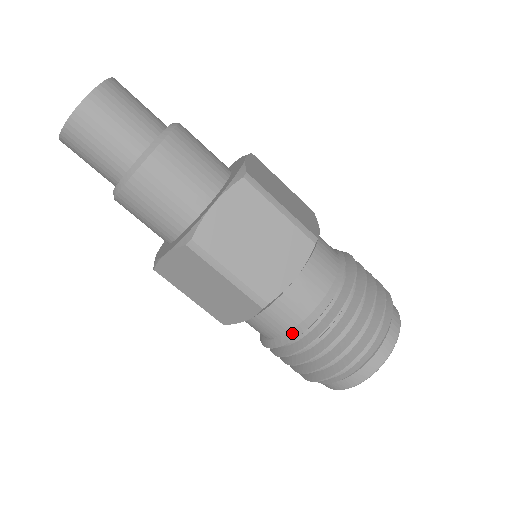
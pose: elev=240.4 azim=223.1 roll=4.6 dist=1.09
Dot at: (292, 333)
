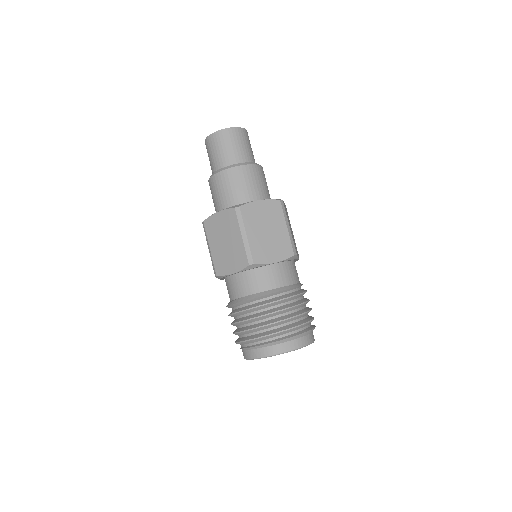
Dot at: (253, 296)
